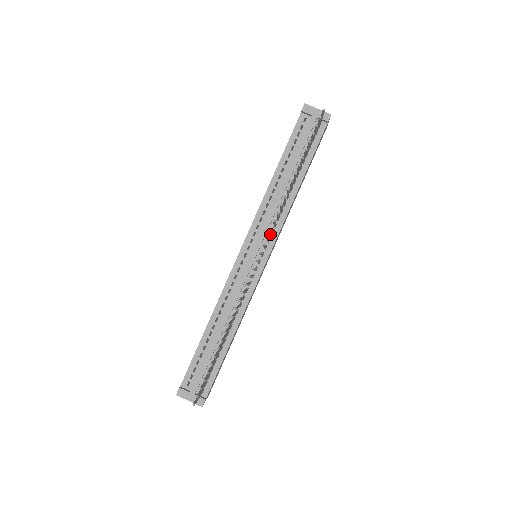
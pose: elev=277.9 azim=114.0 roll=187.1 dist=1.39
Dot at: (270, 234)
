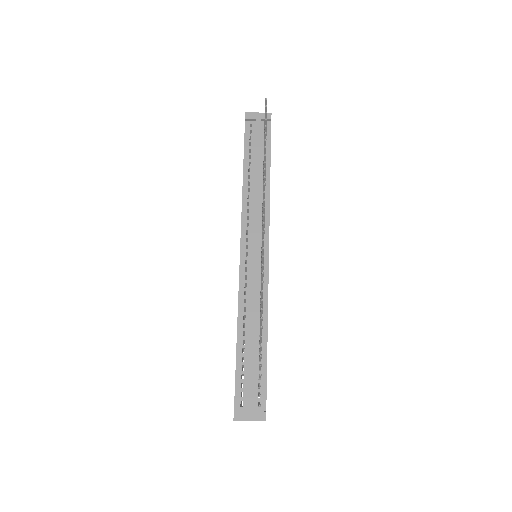
Dot at: (261, 228)
